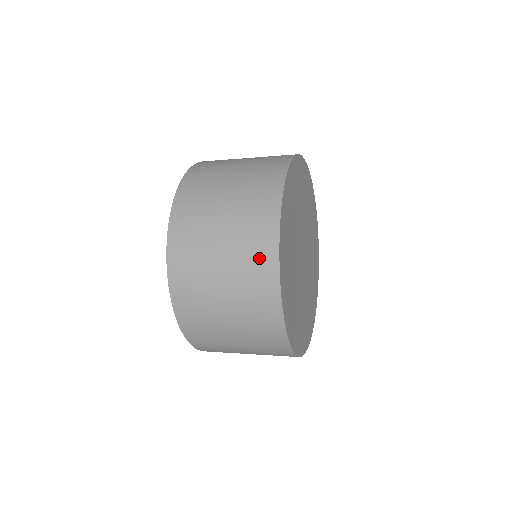
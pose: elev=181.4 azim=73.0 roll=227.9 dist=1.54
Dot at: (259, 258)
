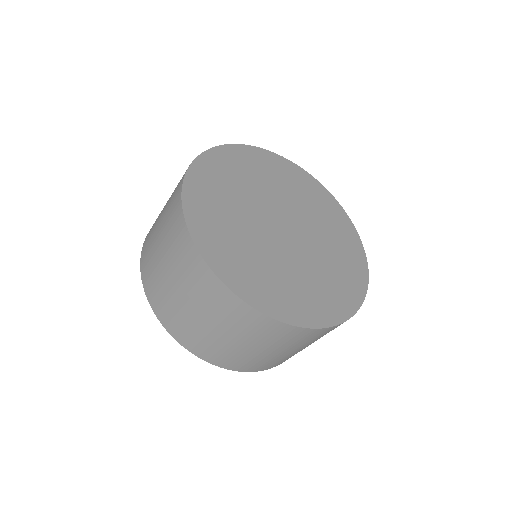
Dot at: (178, 238)
